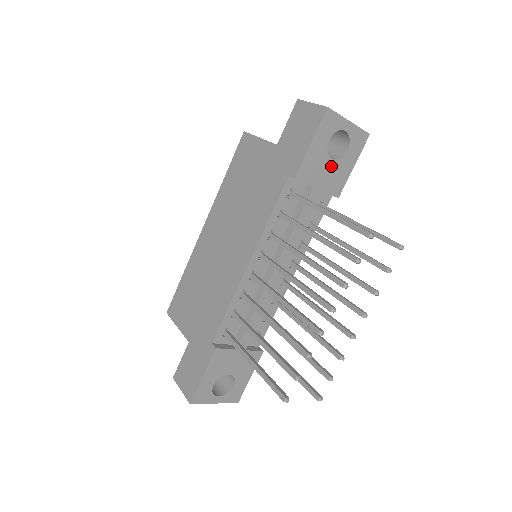
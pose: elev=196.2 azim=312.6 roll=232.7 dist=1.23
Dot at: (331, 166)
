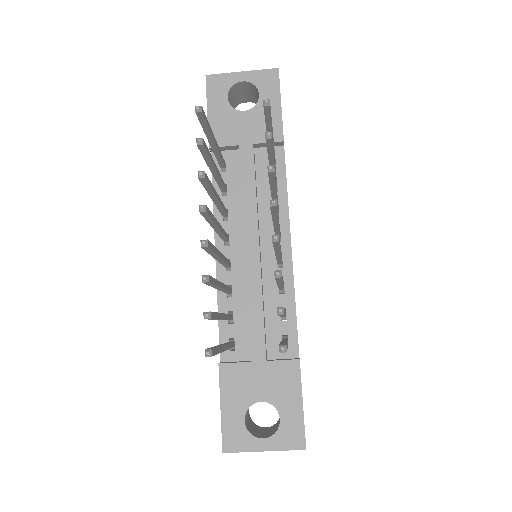
Dot at: (248, 118)
